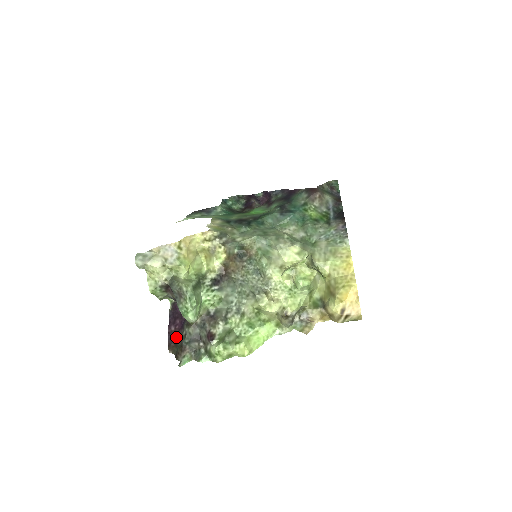
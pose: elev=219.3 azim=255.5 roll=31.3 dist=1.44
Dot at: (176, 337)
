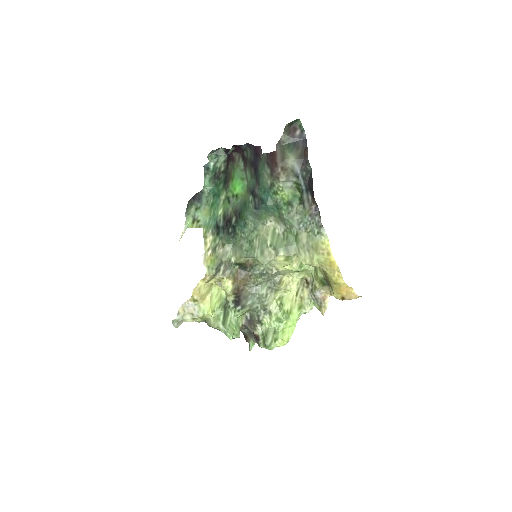
Dot at: occluded
